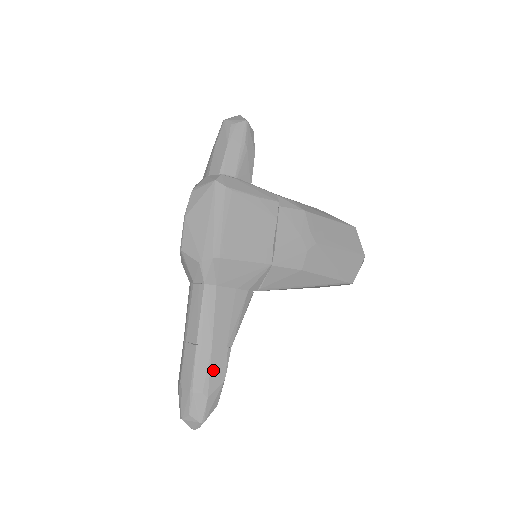
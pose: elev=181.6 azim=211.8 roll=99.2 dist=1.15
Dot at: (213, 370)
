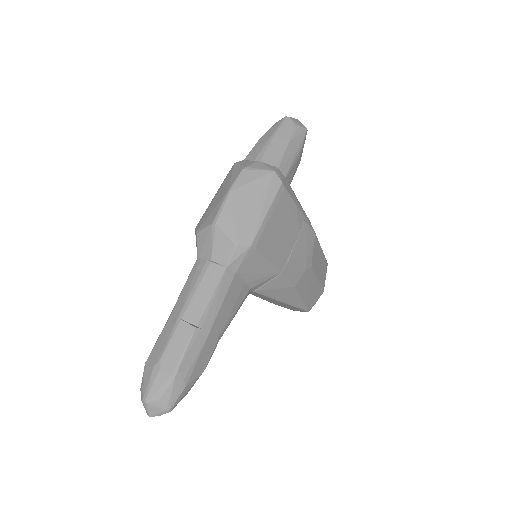
Dot at: (200, 358)
